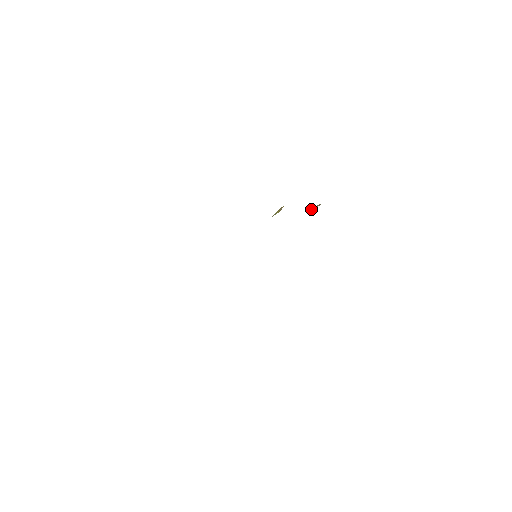
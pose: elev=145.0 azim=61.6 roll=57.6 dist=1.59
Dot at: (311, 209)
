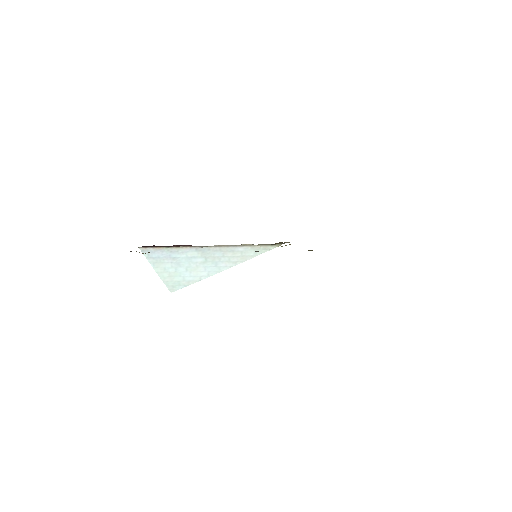
Dot at: occluded
